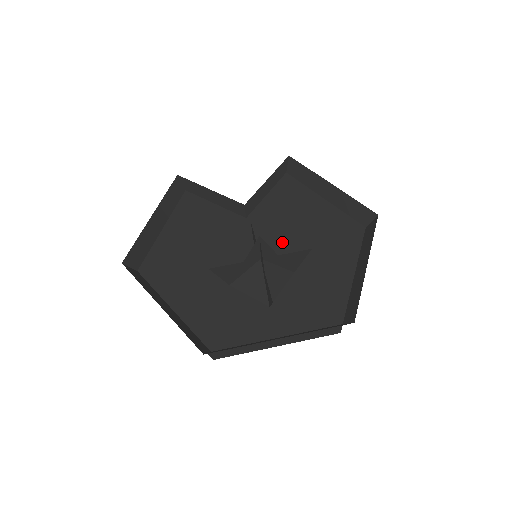
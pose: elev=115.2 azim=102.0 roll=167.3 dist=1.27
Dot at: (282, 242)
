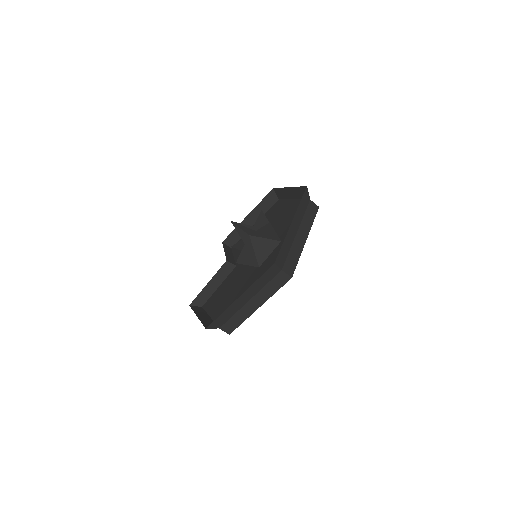
Dot at: occluded
